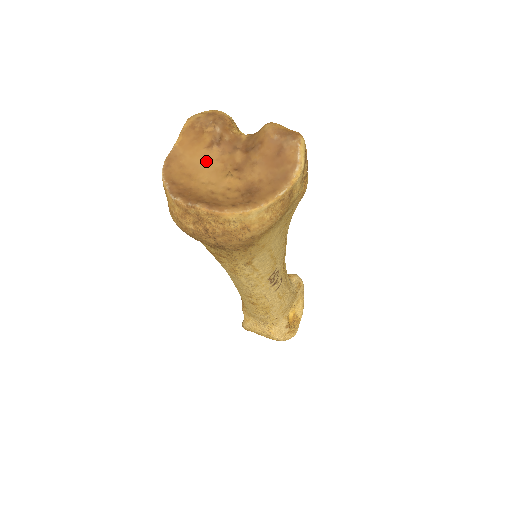
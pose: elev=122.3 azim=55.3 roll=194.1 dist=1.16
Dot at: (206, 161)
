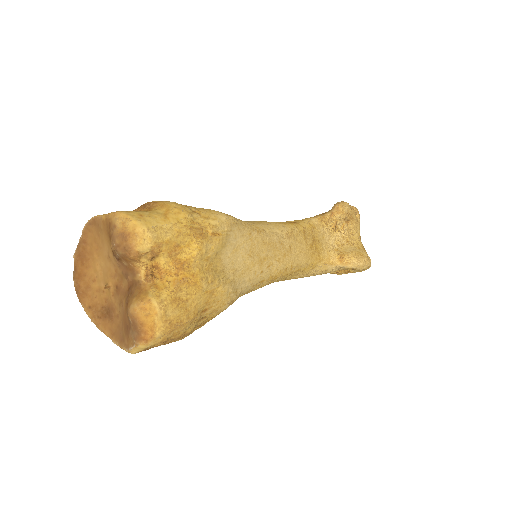
Dot at: (109, 255)
